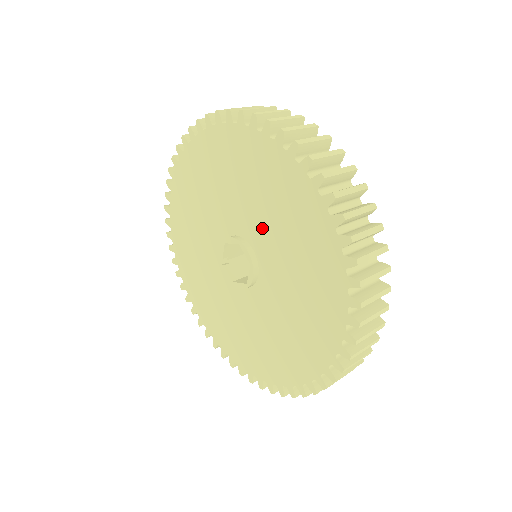
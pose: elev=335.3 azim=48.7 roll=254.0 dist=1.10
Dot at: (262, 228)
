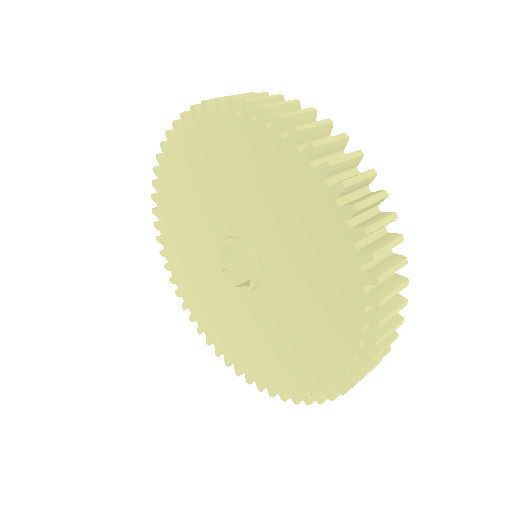
Dot at: (257, 220)
